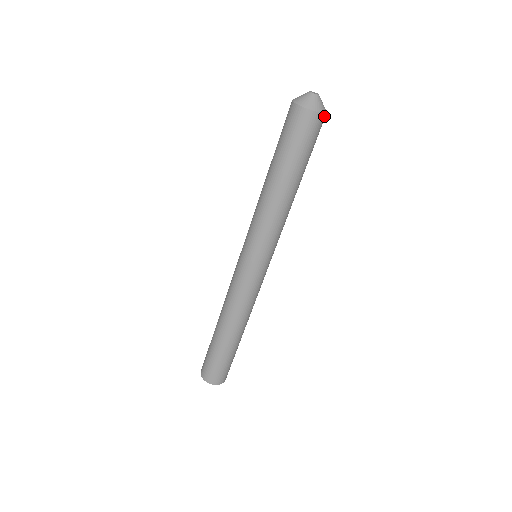
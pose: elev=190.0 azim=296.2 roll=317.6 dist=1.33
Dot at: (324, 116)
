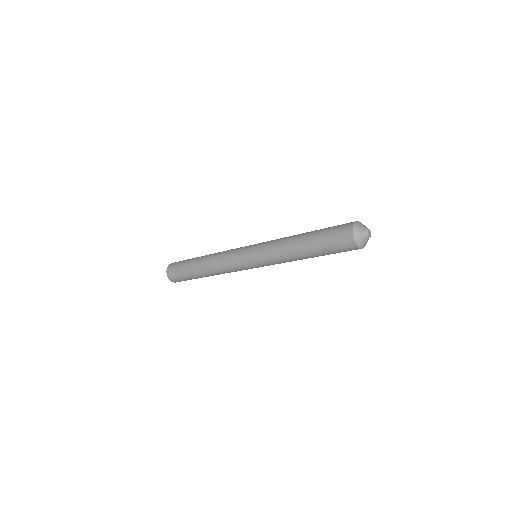
Dot at: (362, 248)
